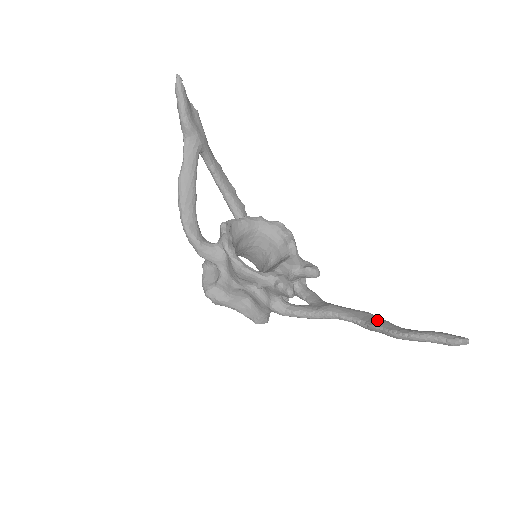
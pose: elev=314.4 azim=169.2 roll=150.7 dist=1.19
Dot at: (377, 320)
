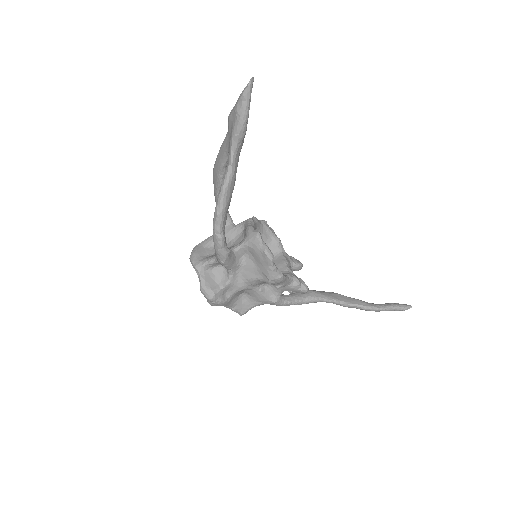
Dot at: (352, 299)
